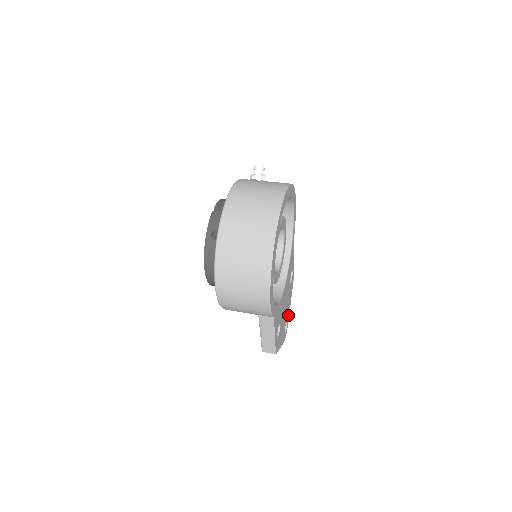
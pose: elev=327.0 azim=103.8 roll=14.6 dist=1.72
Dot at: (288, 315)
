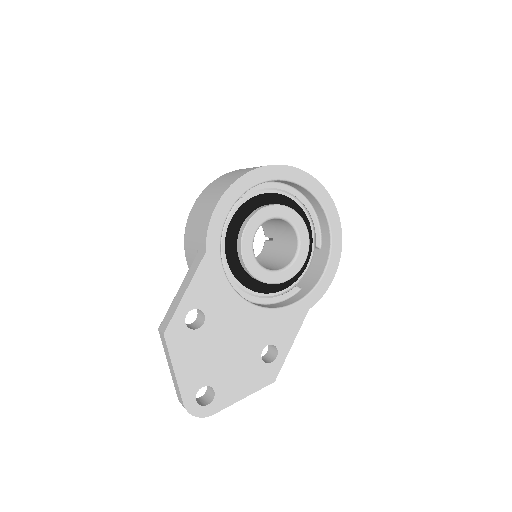
Dot at: (224, 400)
